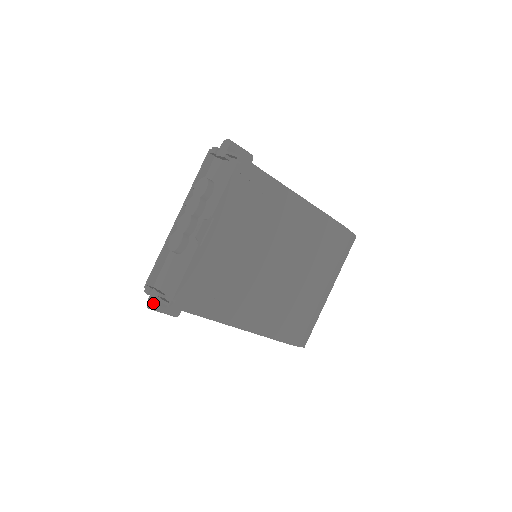
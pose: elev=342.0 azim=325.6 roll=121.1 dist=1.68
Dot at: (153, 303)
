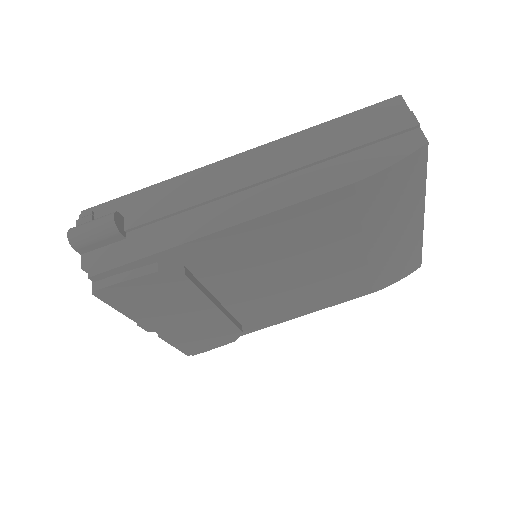
Dot at: occluded
